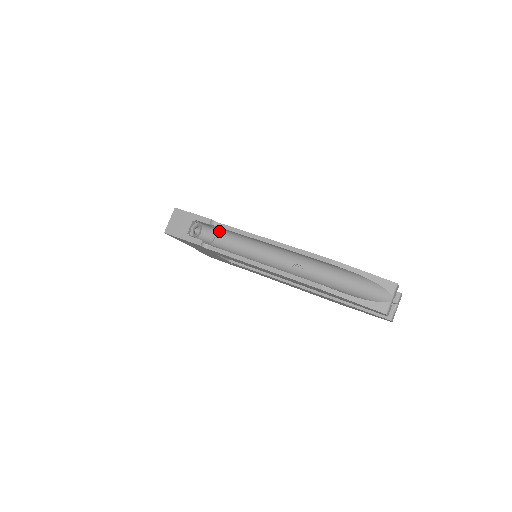
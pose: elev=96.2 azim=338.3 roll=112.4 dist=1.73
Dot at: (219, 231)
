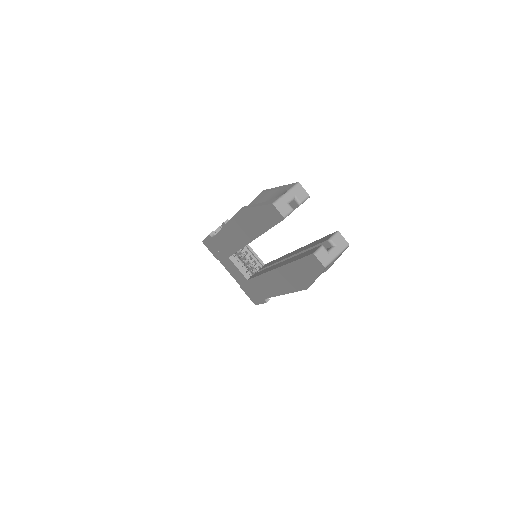
Dot at: occluded
